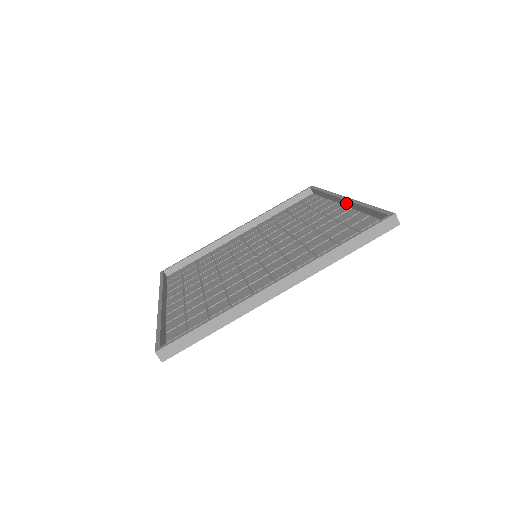
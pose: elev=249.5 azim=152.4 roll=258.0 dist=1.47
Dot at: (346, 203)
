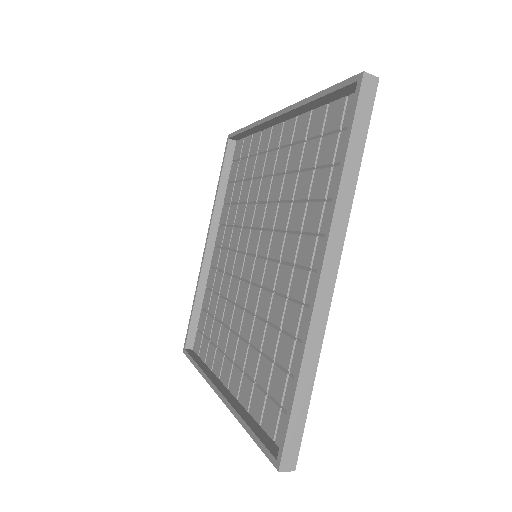
Dot at: (285, 117)
